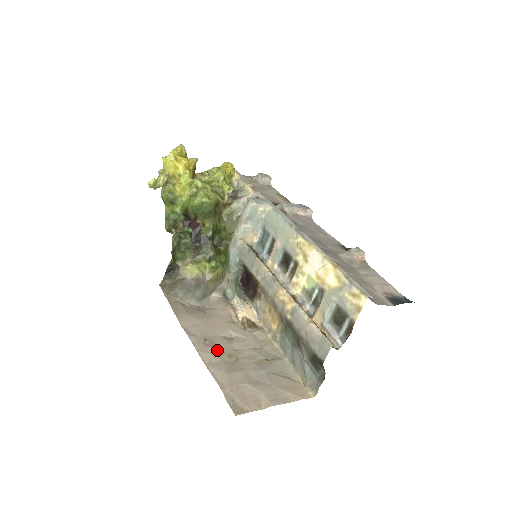
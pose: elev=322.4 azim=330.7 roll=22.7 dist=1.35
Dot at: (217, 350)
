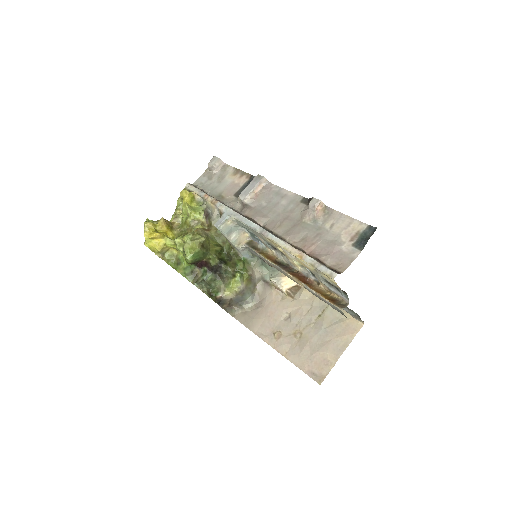
Dot at: (285, 337)
